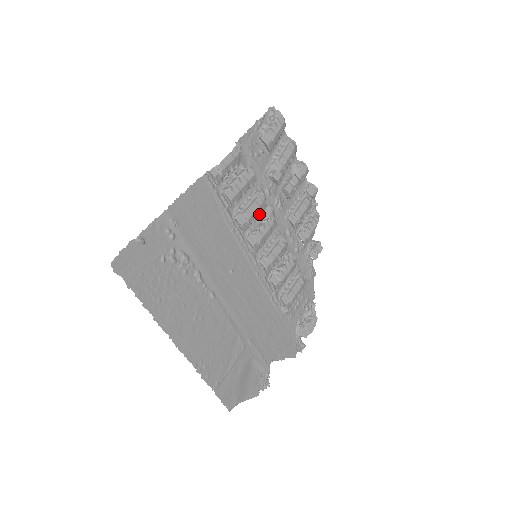
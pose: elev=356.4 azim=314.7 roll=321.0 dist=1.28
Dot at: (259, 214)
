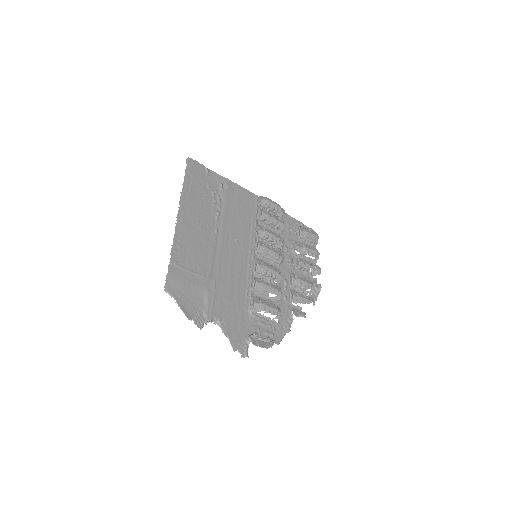
Dot at: occluded
